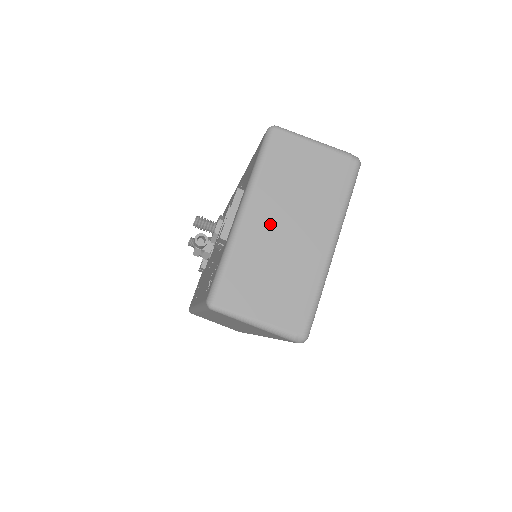
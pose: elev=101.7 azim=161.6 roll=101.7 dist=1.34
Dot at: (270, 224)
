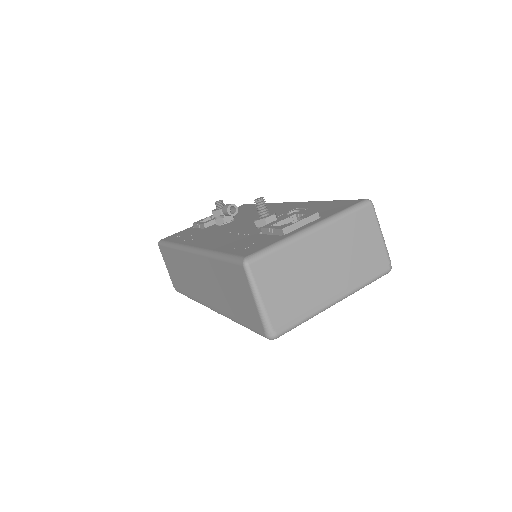
Dot at: (320, 253)
